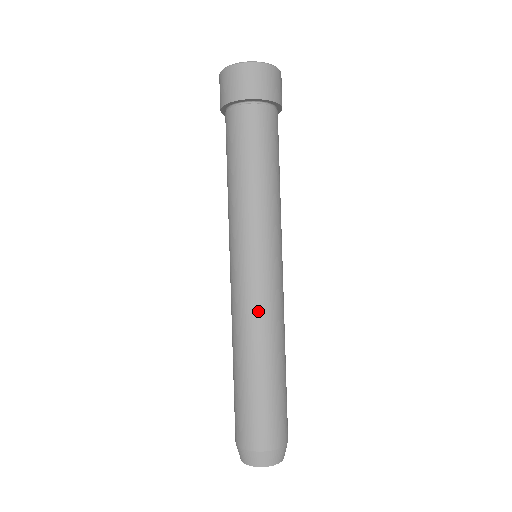
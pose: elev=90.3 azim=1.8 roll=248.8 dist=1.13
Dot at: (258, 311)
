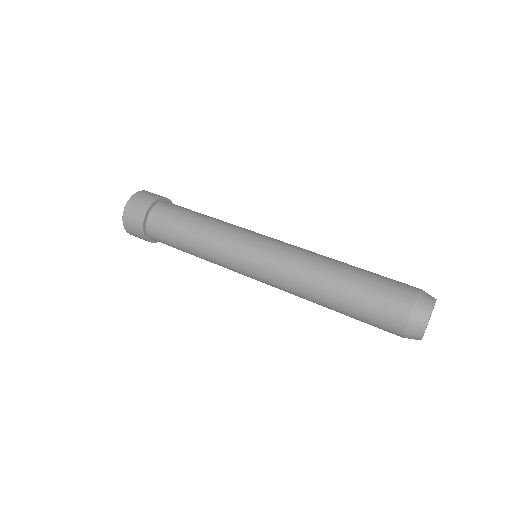
Dot at: (300, 249)
